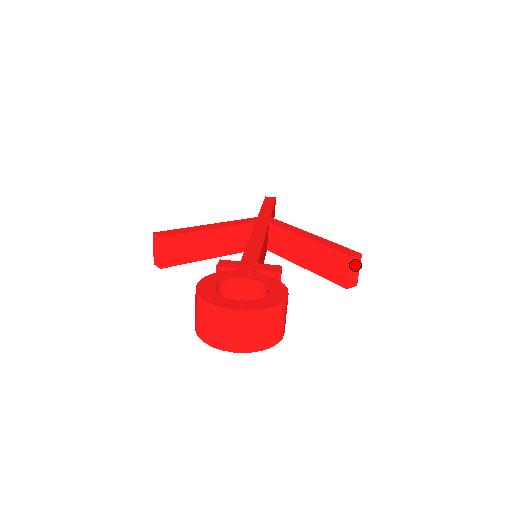
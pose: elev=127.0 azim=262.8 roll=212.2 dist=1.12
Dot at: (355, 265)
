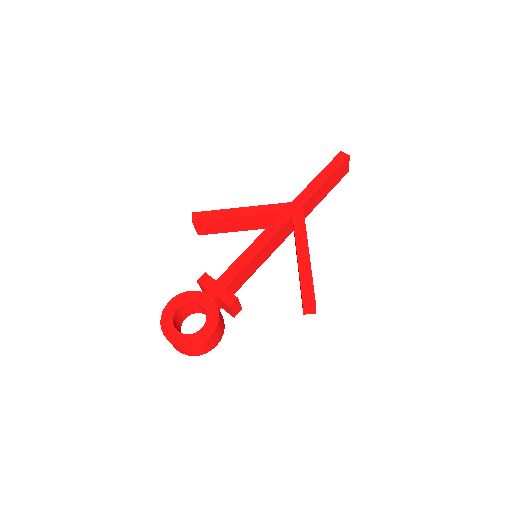
Dot at: (309, 306)
